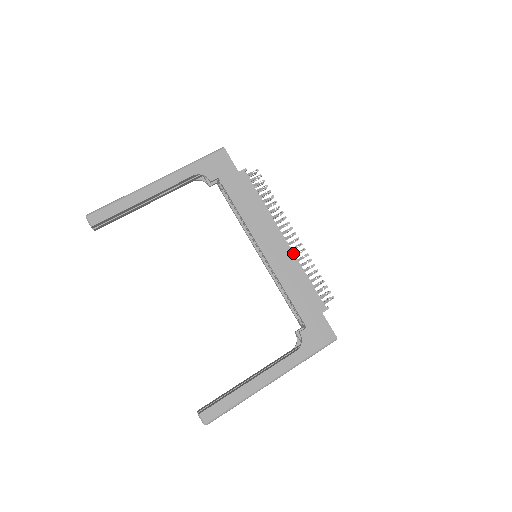
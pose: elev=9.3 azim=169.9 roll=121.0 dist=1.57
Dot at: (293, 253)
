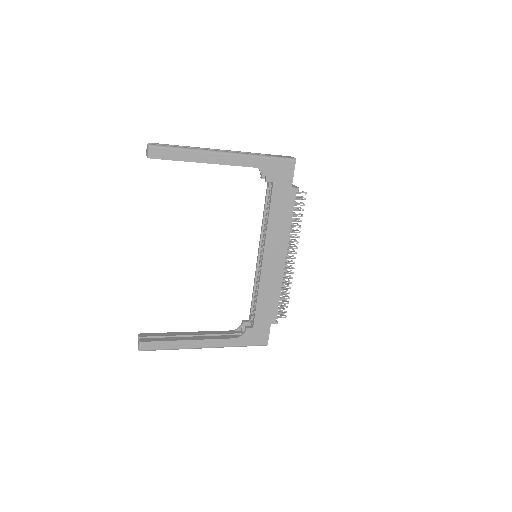
Dot at: (283, 273)
